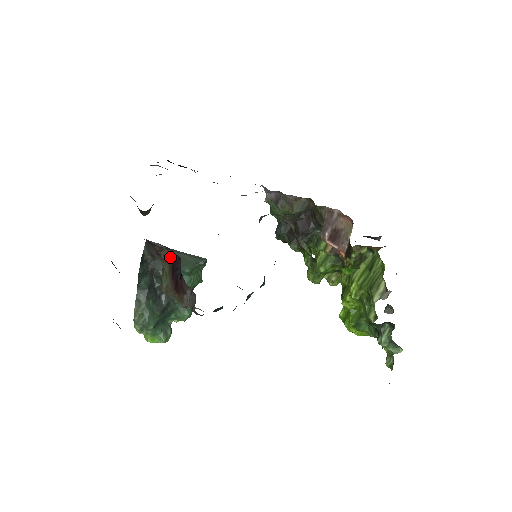
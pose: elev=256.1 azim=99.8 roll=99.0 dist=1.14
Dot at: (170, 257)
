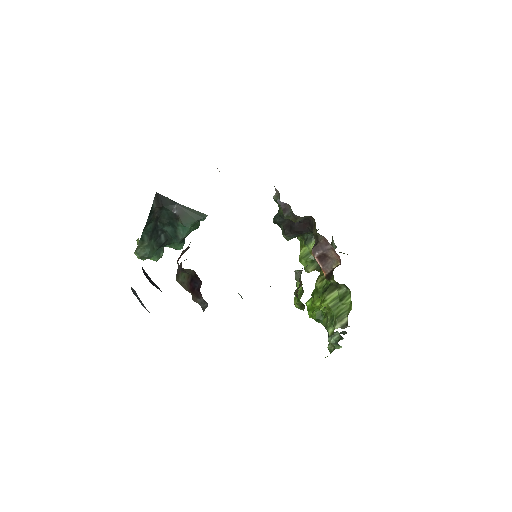
Dot at: (192, 272)
